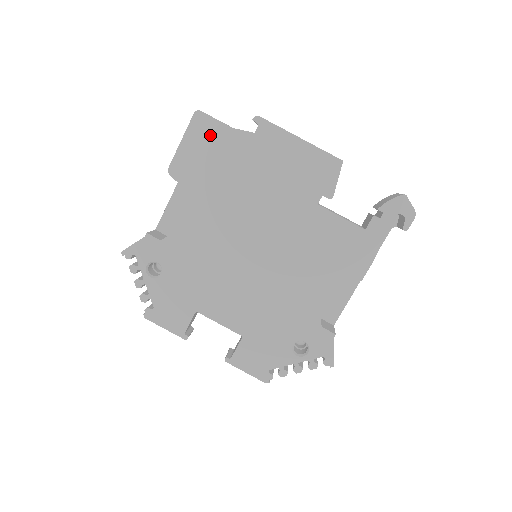
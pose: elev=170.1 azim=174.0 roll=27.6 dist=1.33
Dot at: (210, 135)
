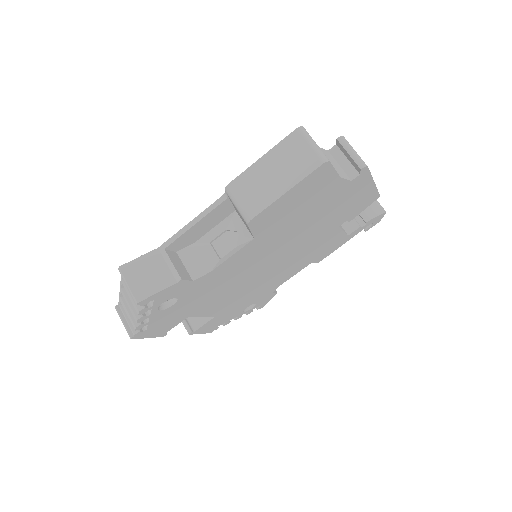
Dot at: (317, 185)
